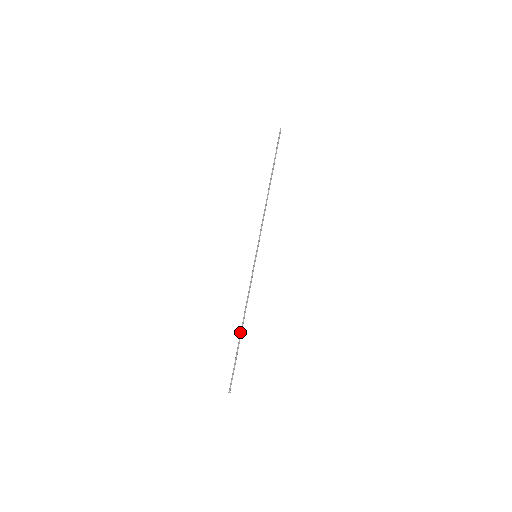
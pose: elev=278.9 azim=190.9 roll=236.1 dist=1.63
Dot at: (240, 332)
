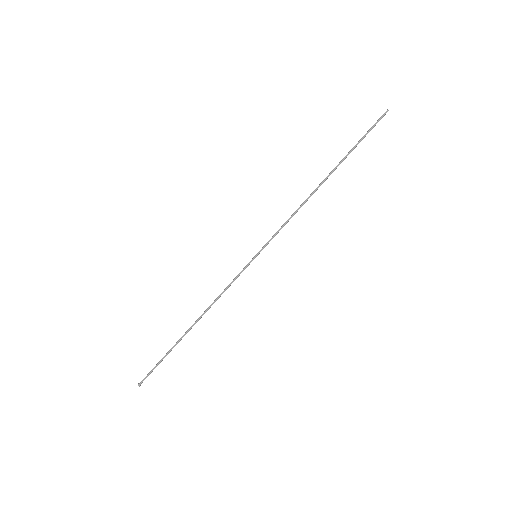
Dot at: (187, 330)
